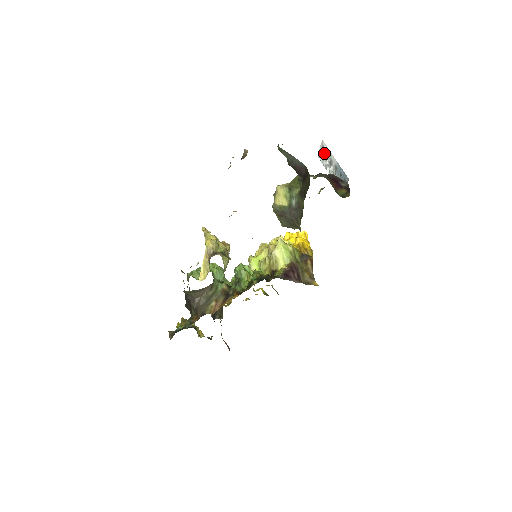
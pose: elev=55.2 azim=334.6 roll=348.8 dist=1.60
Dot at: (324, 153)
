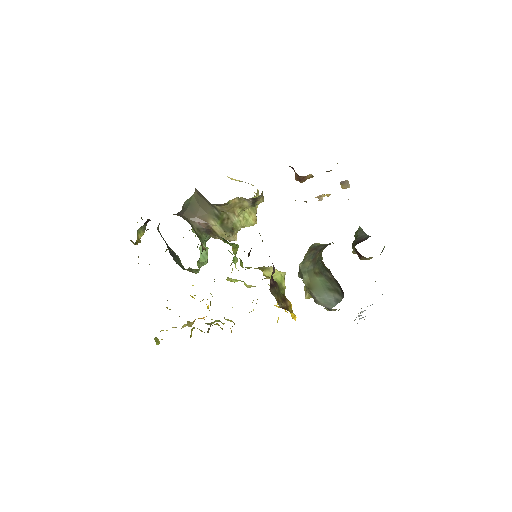
Dot at: (363, 317)
